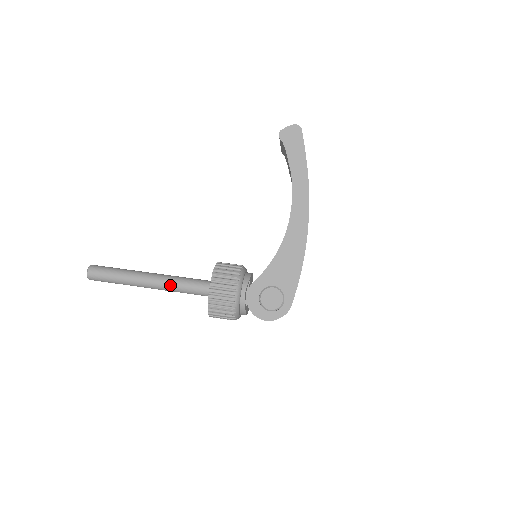
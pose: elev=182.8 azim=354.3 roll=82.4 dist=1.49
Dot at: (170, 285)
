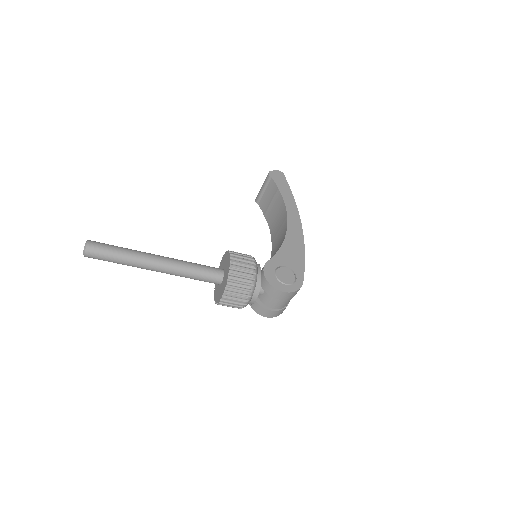
Dot at: (181, 264)
